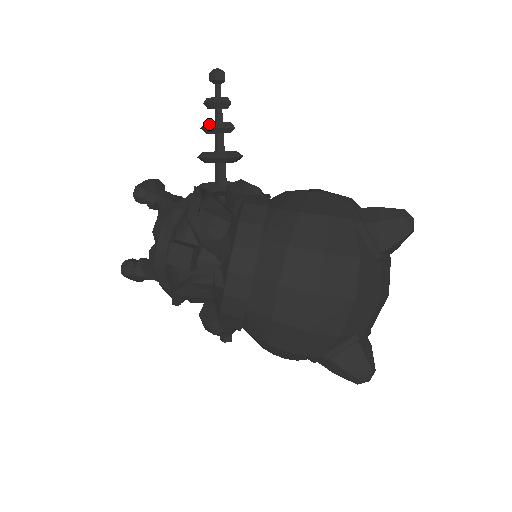
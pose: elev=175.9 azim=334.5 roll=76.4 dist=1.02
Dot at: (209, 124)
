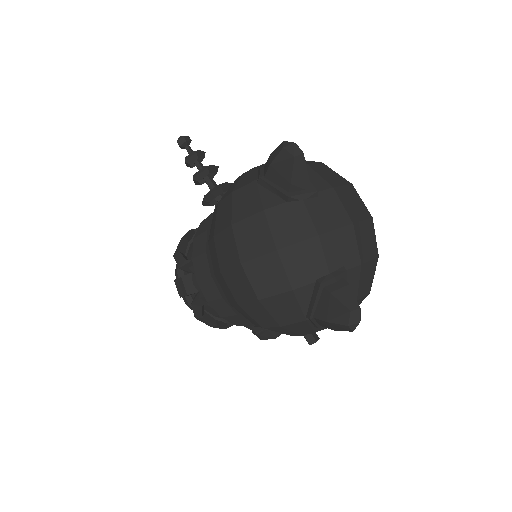
Dot at: occluded
